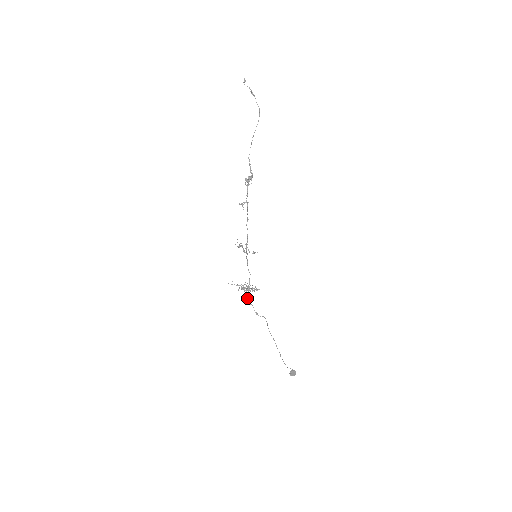
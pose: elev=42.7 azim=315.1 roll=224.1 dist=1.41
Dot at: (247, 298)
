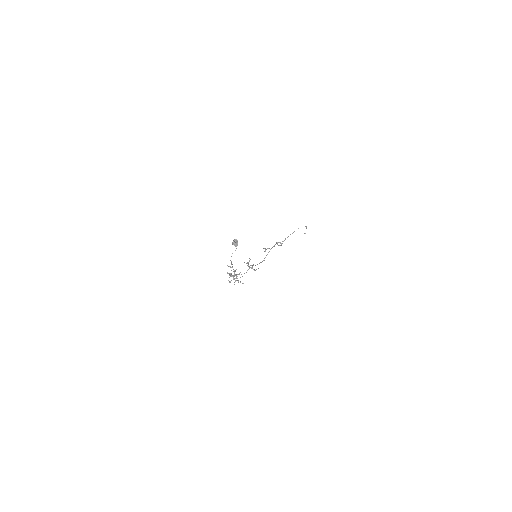
Dot at: occluded
